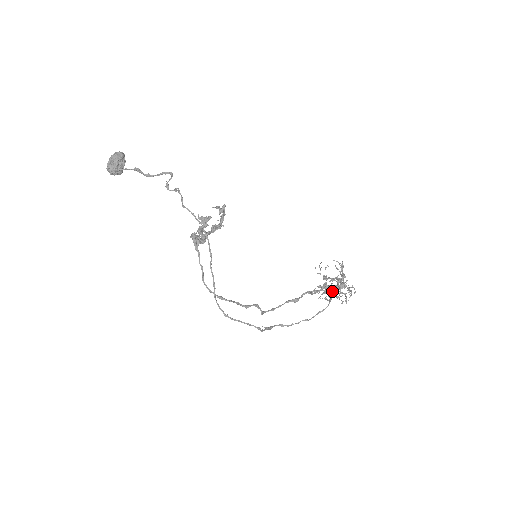
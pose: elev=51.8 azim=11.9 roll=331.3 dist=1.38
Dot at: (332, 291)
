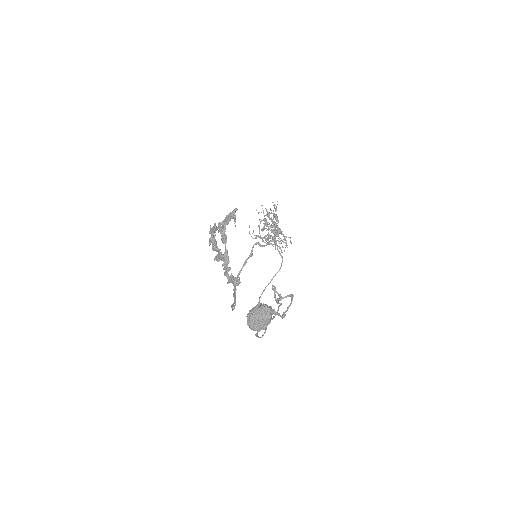
Dot at: (274, 241)
